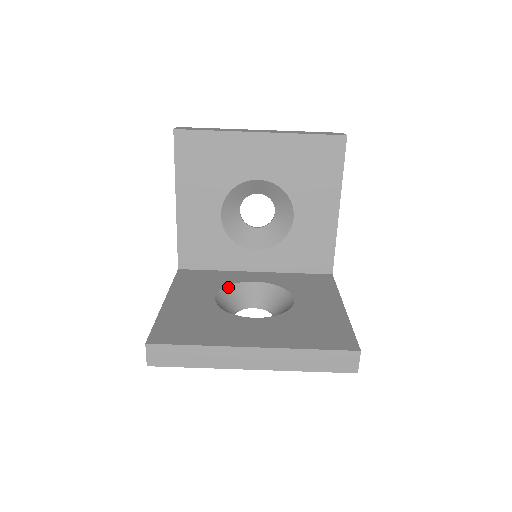
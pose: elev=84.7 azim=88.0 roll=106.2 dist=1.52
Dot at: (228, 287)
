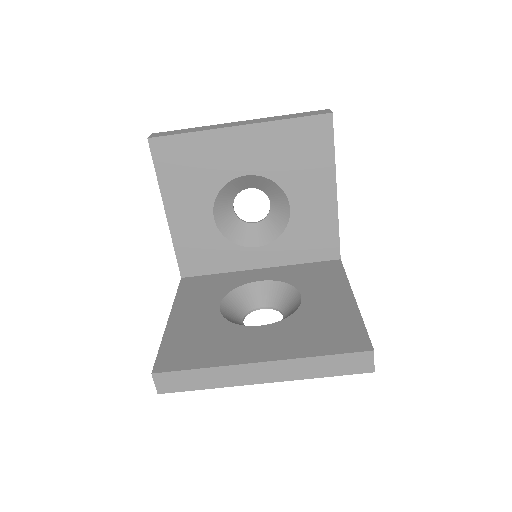
Dot at: (233, 292)
